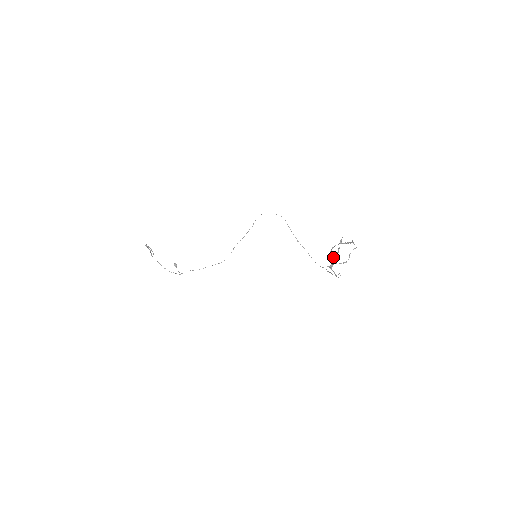
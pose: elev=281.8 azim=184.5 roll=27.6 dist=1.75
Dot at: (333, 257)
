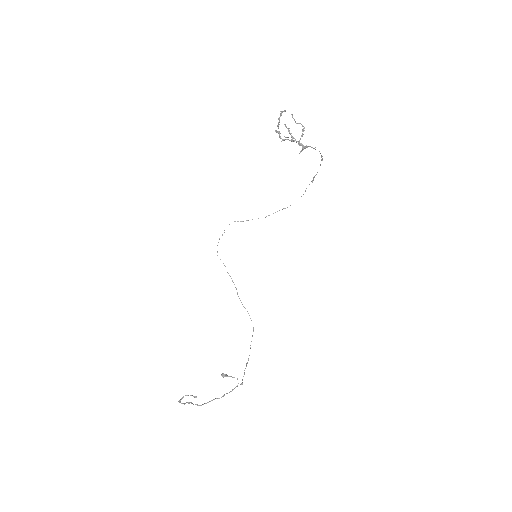
Dot at: (291, 141)
